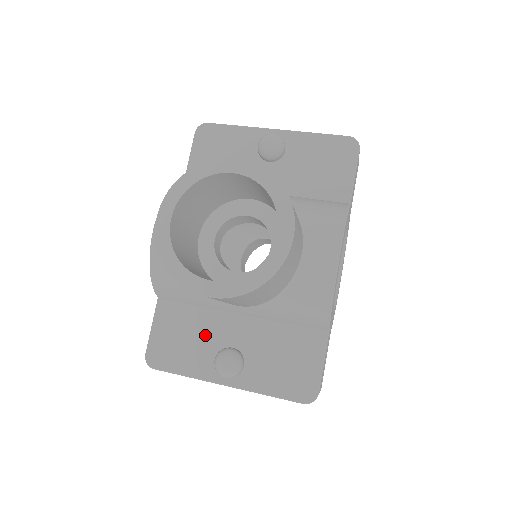
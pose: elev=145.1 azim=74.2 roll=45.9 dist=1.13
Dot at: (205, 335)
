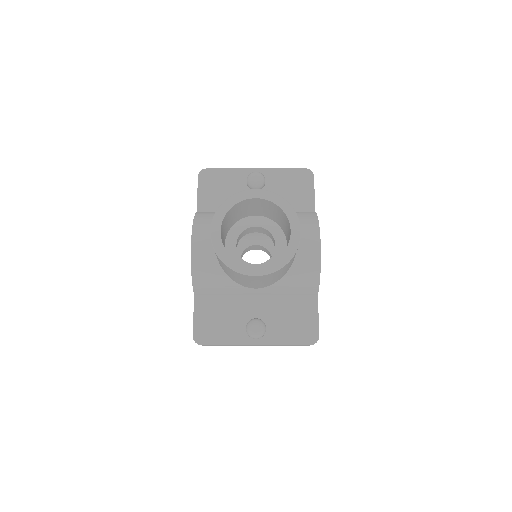
Dot at: (234, 314)
